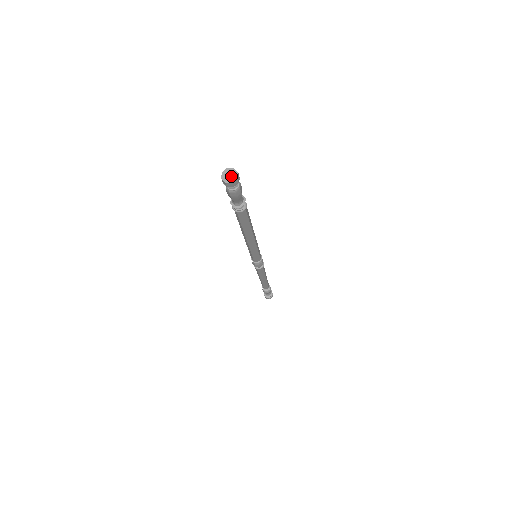
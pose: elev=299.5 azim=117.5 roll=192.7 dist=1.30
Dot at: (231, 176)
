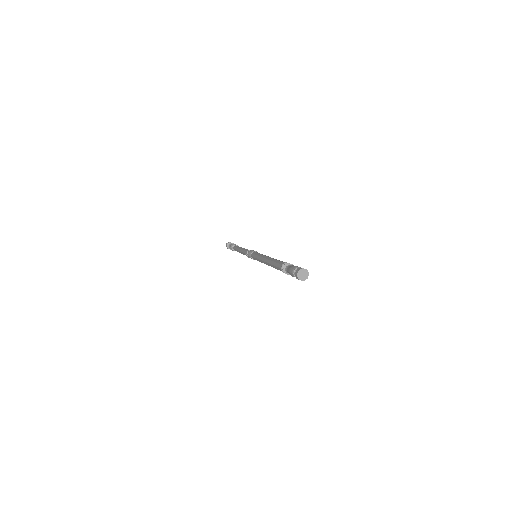
Dot at: (304, 275)
